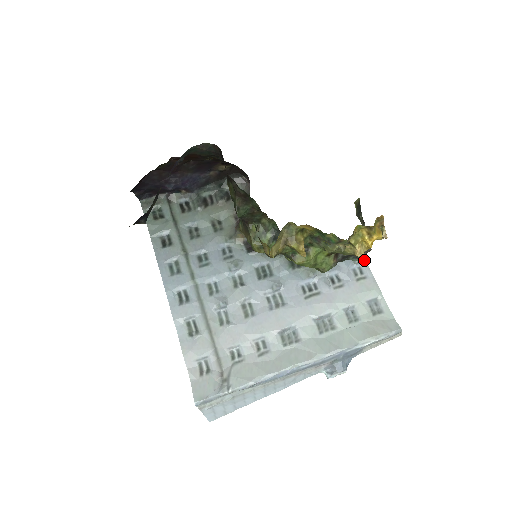
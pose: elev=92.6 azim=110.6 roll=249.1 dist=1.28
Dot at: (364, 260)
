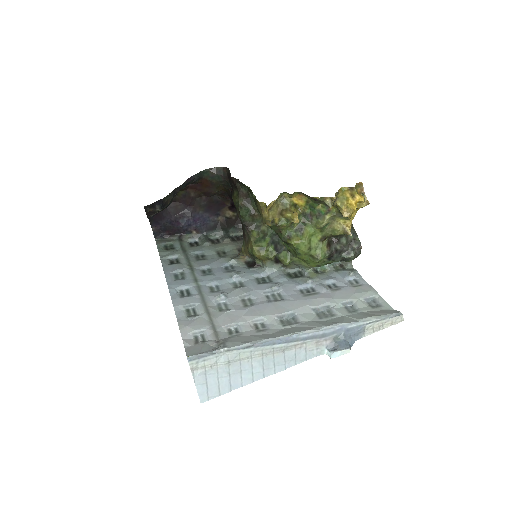
Dot at: (358, 274)
